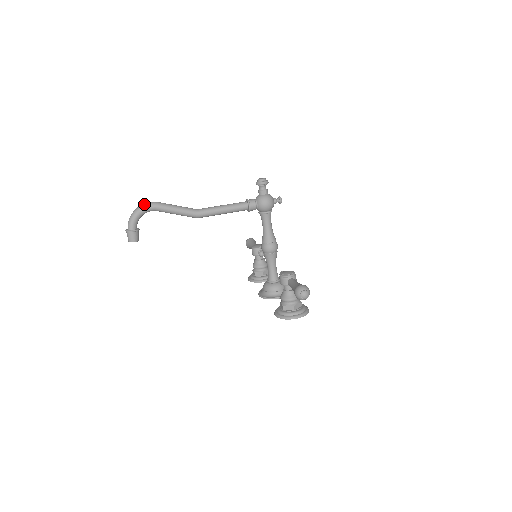
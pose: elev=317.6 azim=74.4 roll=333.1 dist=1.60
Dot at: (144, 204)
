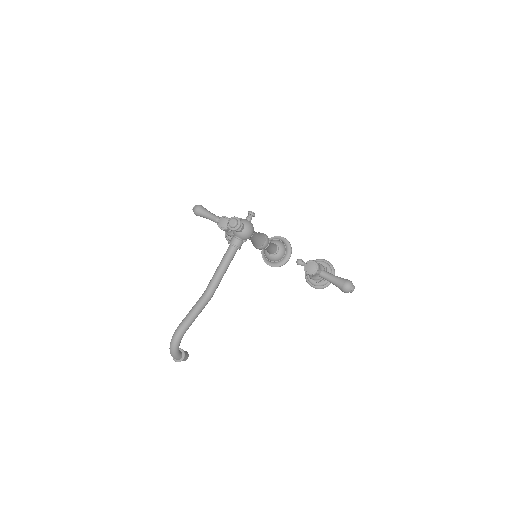
Dot at: (175, 341)
